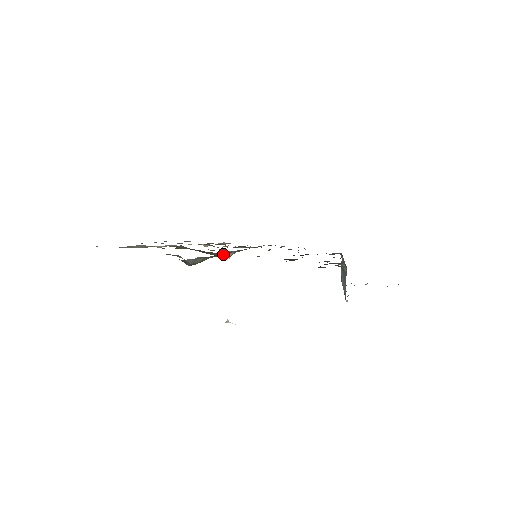
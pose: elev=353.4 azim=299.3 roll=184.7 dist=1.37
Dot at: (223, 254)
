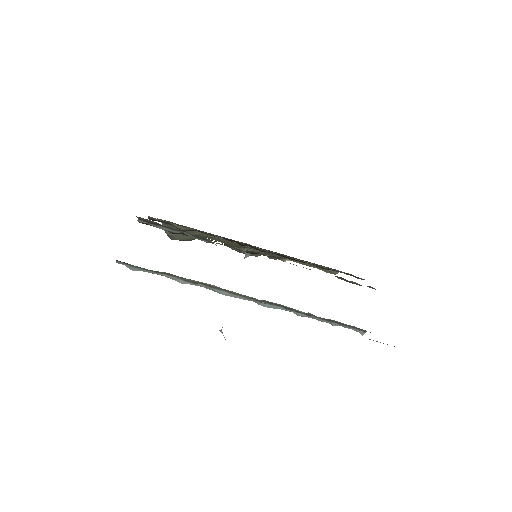
Dot at: occluded
